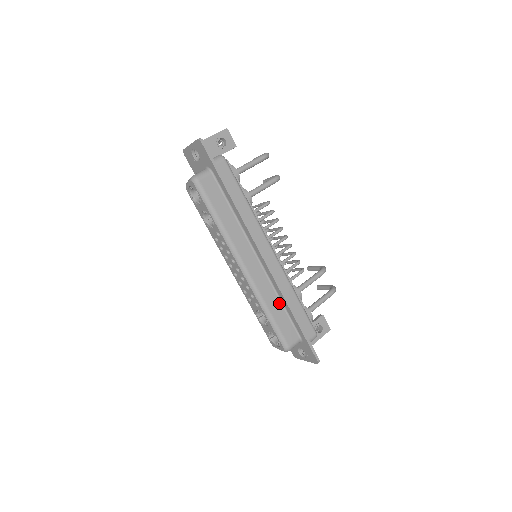
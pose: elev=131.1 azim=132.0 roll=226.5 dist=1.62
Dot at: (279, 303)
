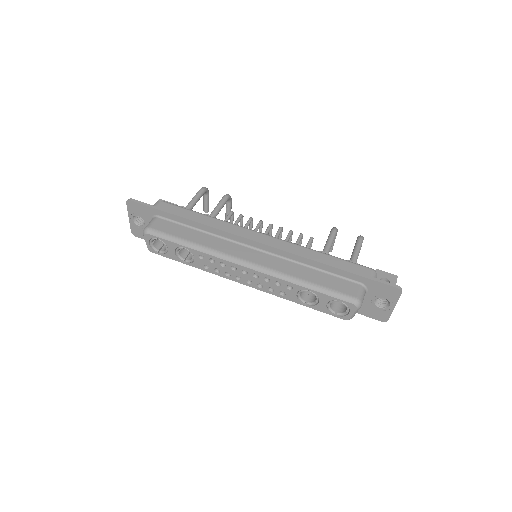
Dot at: (308, 269)
